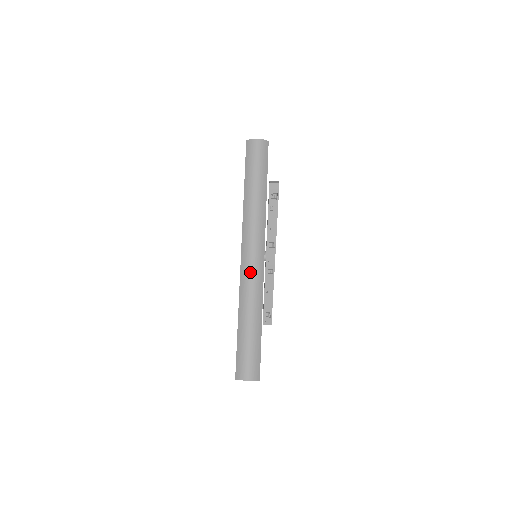
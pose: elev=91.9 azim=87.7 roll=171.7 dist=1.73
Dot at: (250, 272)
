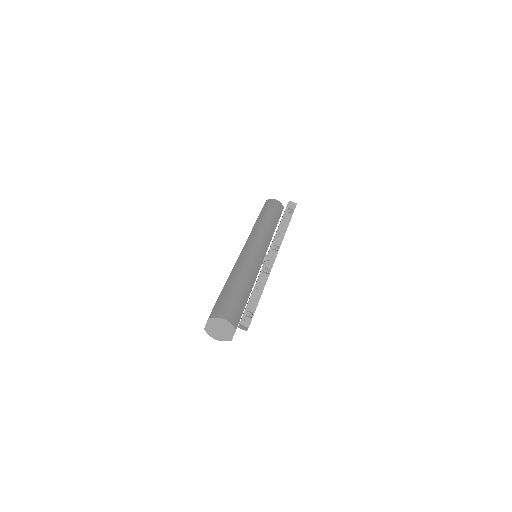
Dot at: (251, 254)
